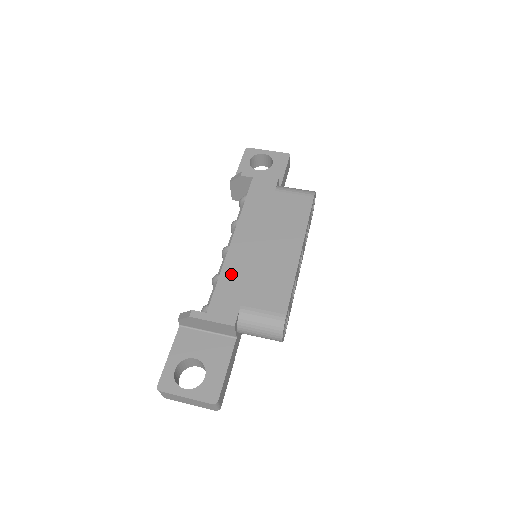
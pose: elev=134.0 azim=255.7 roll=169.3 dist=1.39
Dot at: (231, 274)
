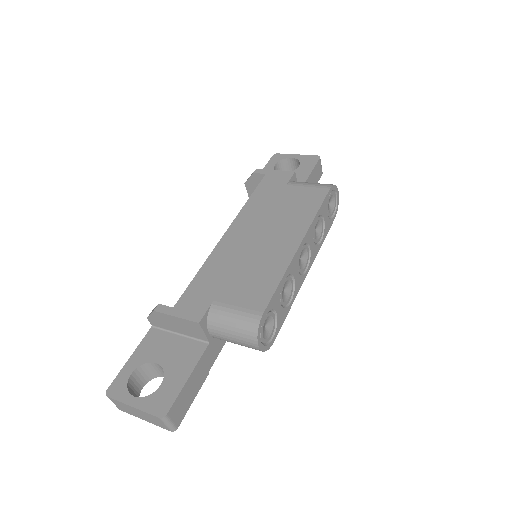
Dot at: (213, 268)
